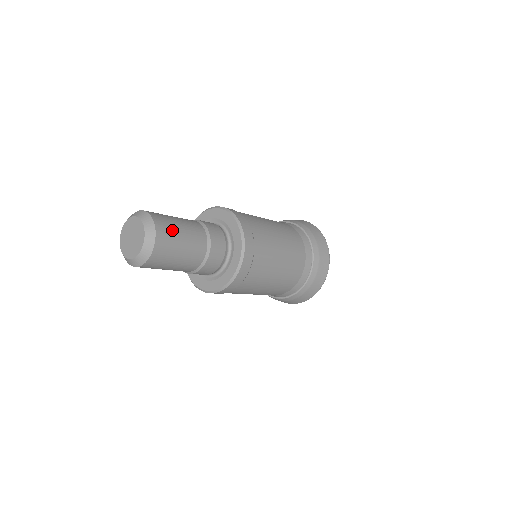
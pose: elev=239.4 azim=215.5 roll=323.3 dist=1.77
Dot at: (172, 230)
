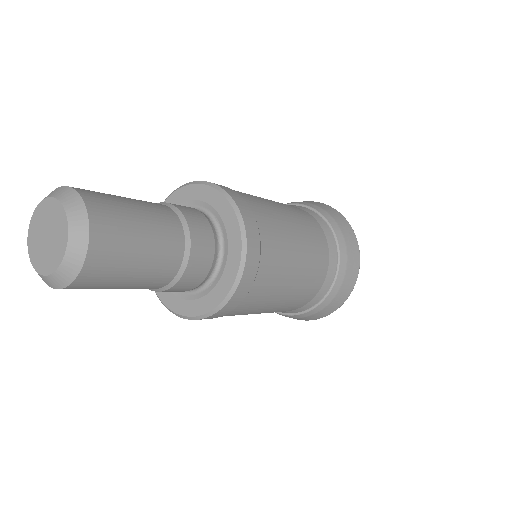
Dot at: (118, 211)
